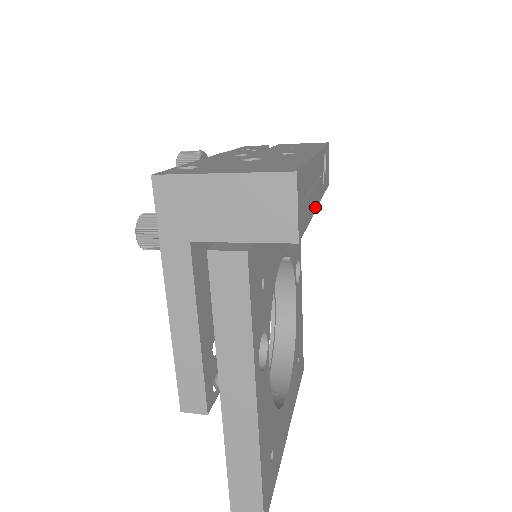
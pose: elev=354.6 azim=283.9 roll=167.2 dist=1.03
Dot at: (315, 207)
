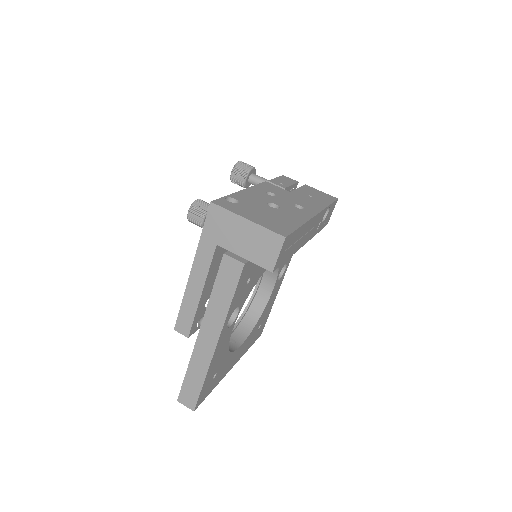
Dot at: (300, 247)
